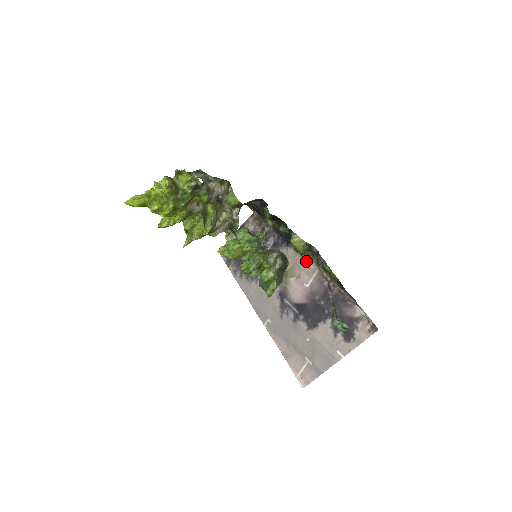
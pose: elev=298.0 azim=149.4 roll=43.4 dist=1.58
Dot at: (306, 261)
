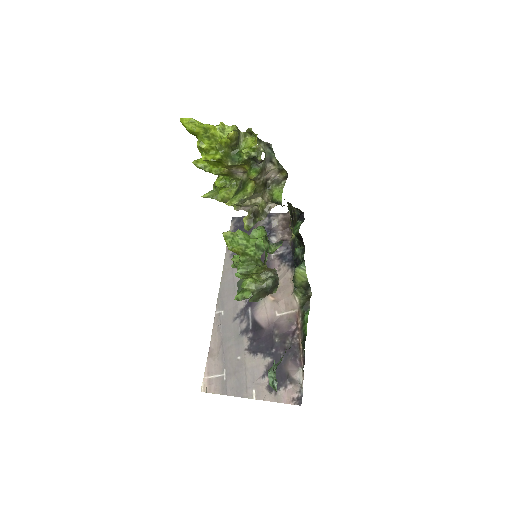
Dot at: (294, 294)
